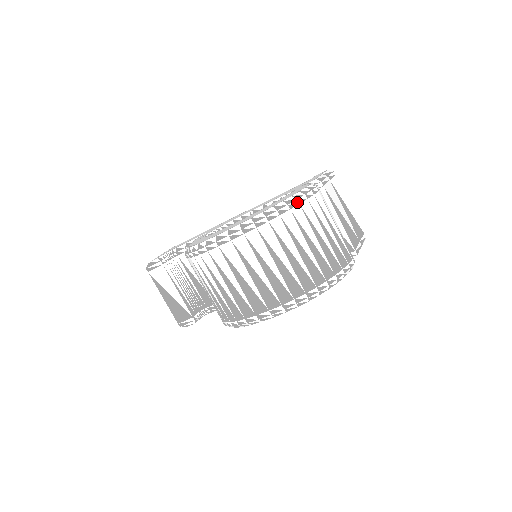
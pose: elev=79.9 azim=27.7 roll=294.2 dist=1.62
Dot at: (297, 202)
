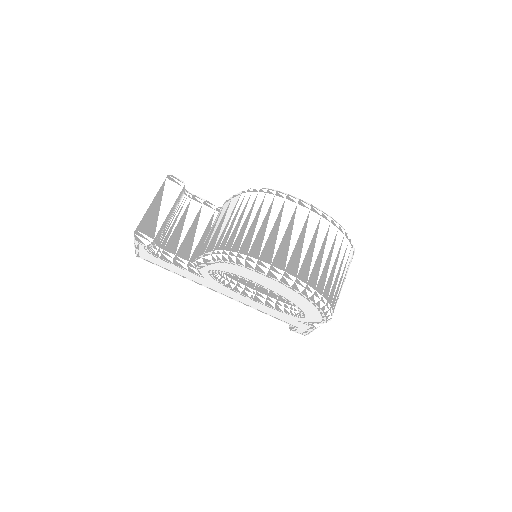
Dot at: (352, 244)
